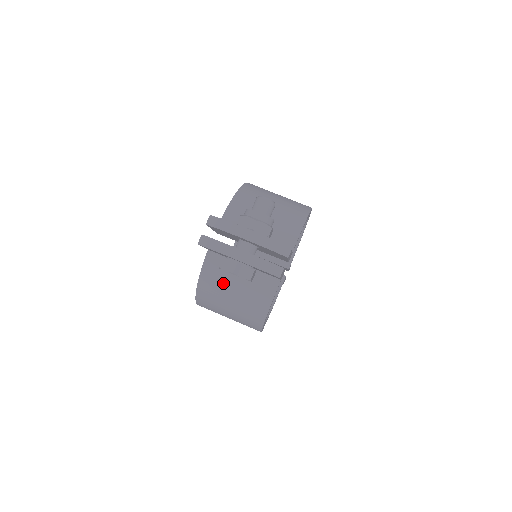
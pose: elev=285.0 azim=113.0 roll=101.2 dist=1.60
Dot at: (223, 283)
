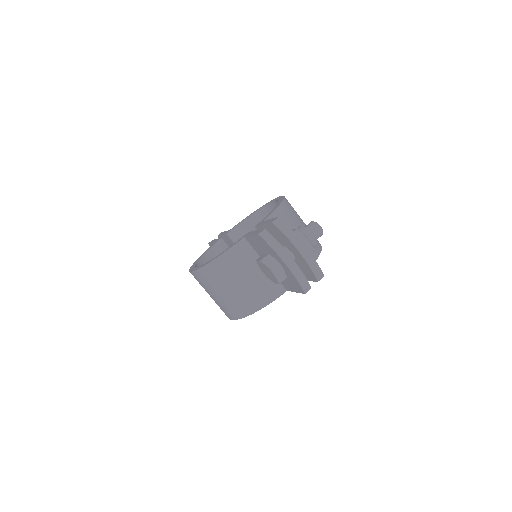
Dot at: (239, 269)
